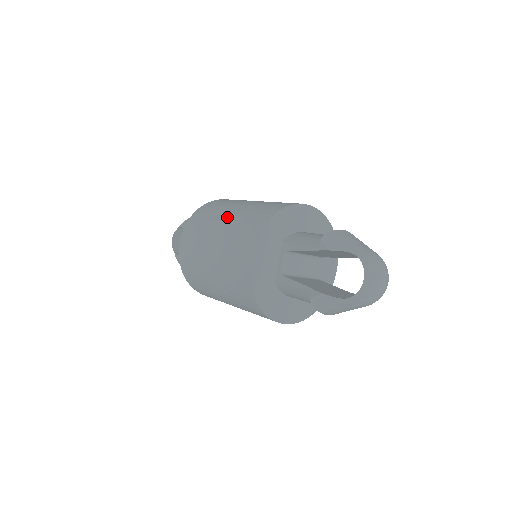
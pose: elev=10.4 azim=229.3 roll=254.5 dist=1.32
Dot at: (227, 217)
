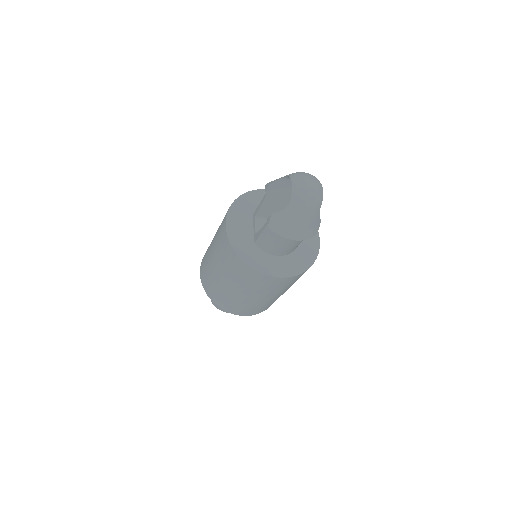
Dot at: occluded
